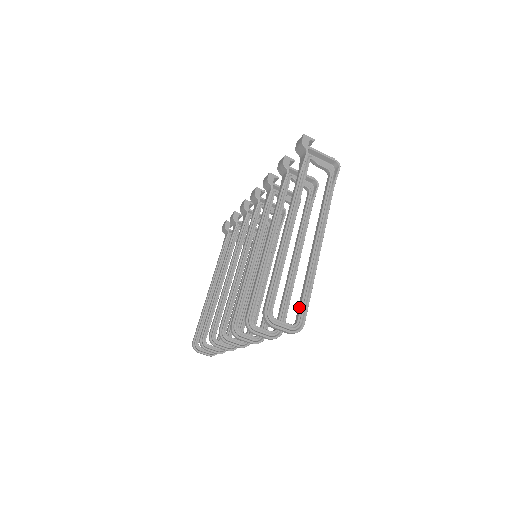
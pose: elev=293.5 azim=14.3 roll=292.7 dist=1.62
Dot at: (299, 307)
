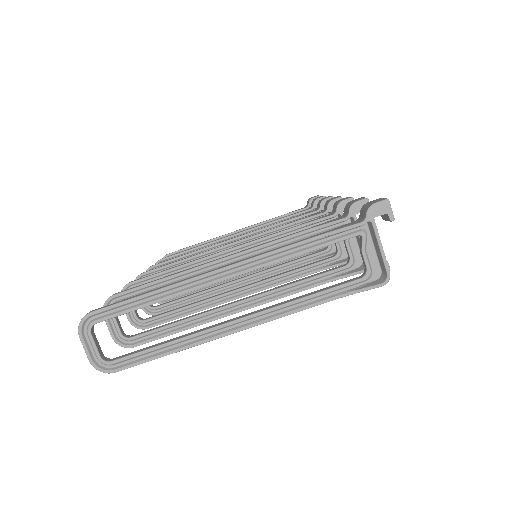
Dot at: (132, 352)
